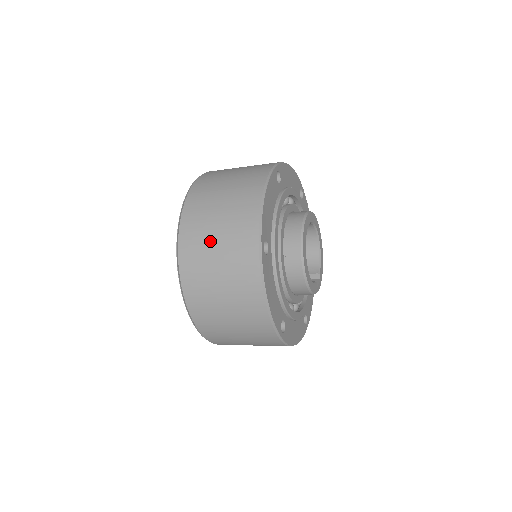
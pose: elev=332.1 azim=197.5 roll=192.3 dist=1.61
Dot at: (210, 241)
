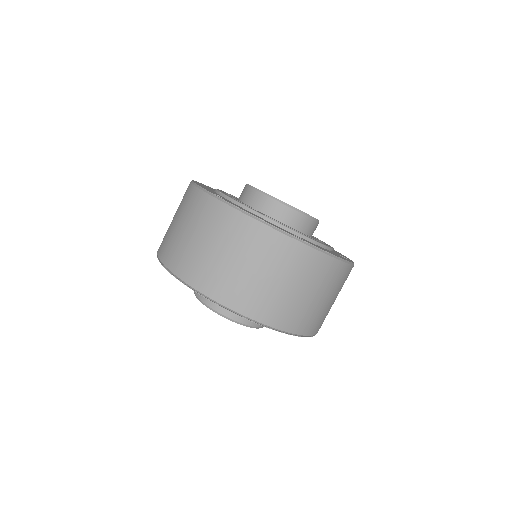
Dot at: (269, 287)
